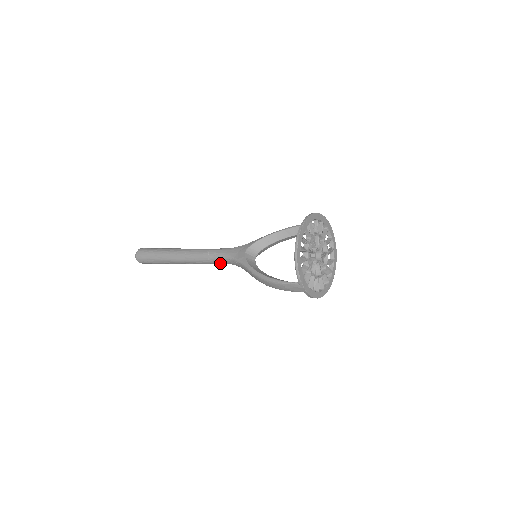
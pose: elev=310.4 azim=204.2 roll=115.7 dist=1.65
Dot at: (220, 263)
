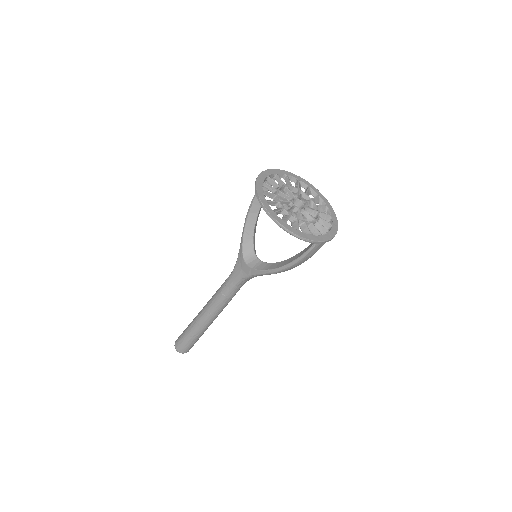
Dot at: occluded
